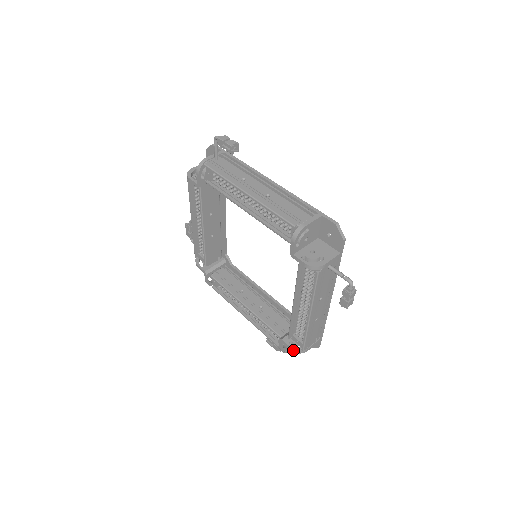
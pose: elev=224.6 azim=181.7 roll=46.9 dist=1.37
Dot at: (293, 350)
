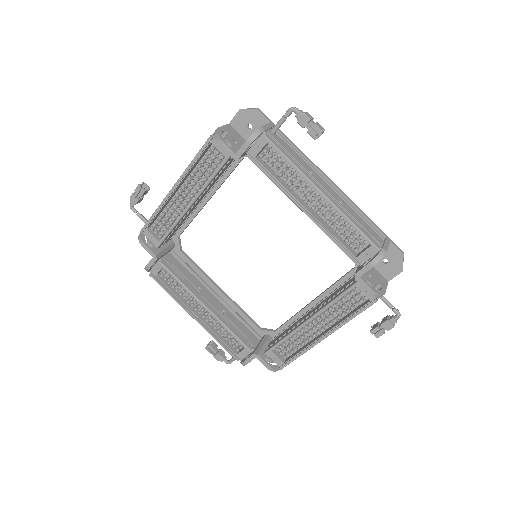
Dot at: (270, 368)
